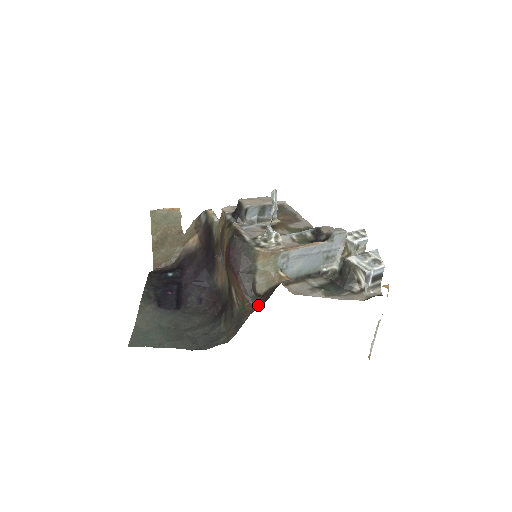
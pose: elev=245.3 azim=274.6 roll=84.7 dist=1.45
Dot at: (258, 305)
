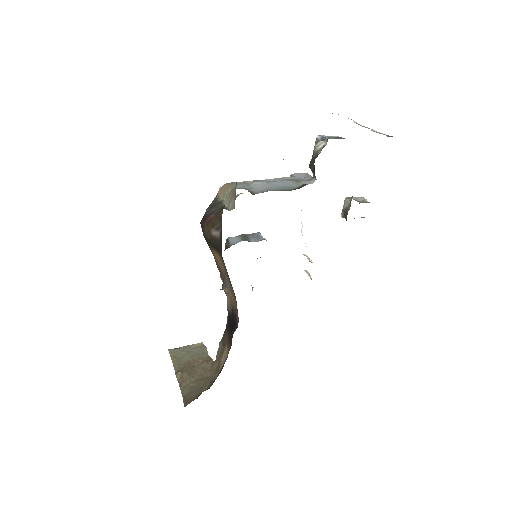
Dot at: occluded
